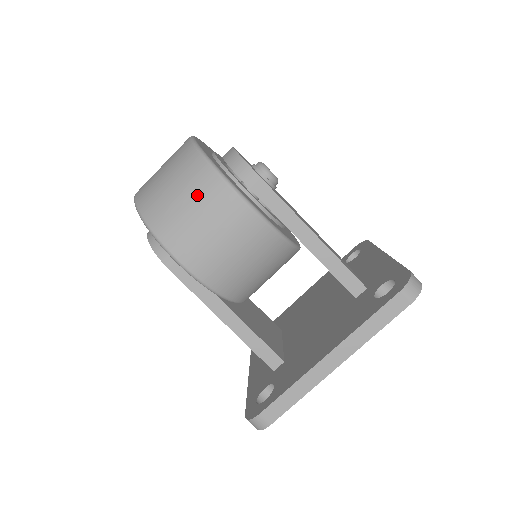
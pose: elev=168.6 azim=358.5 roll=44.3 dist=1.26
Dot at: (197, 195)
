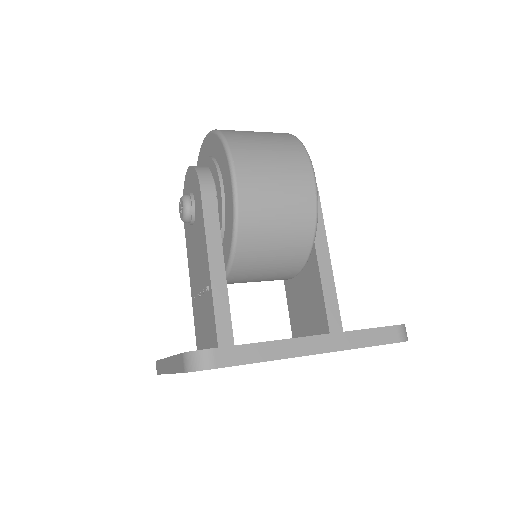
Dot at: (282, 151)
